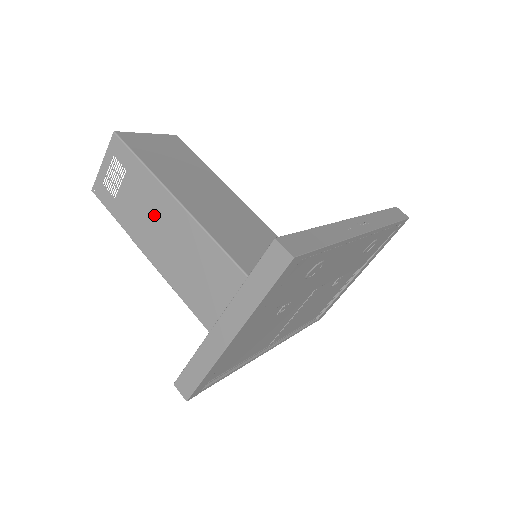
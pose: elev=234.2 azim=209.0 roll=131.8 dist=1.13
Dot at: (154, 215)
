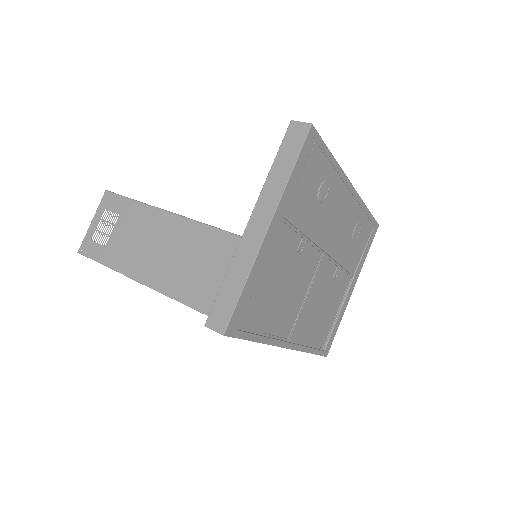
Dot at: (150, 239)
